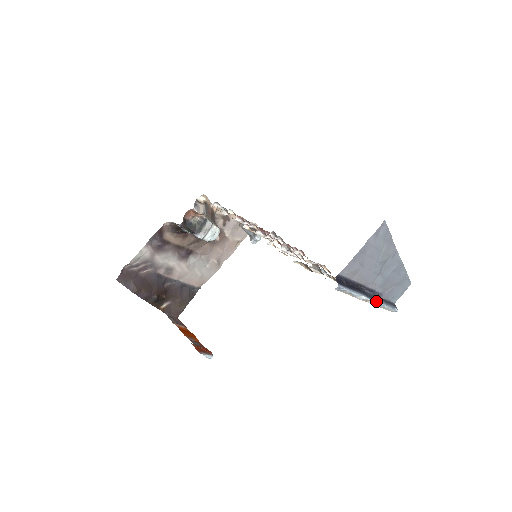
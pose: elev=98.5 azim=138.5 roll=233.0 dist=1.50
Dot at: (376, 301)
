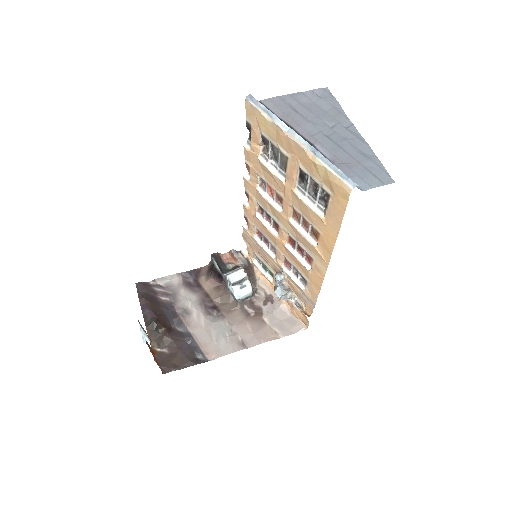
Dot at: (309, 144)
